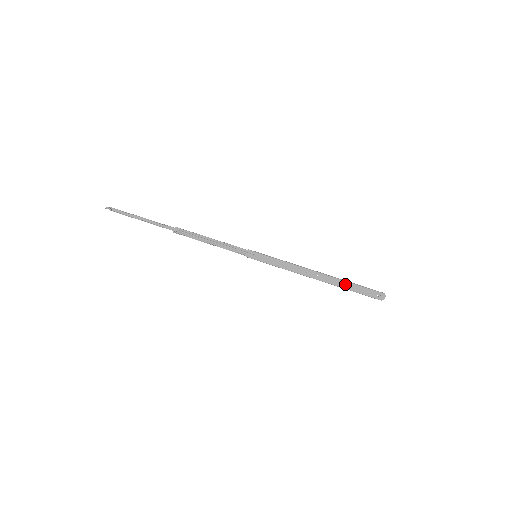
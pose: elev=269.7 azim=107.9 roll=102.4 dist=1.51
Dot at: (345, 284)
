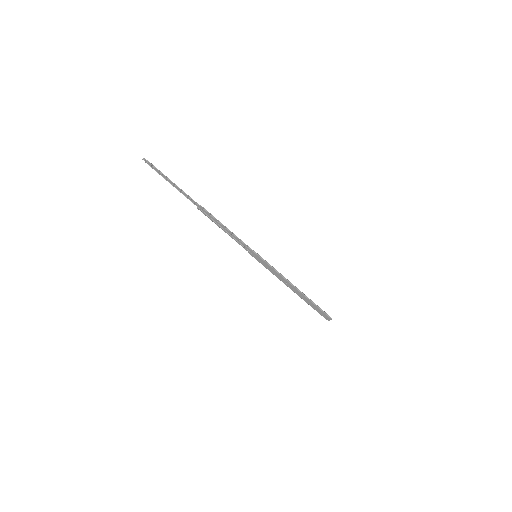
Dot at: (309, 302)
